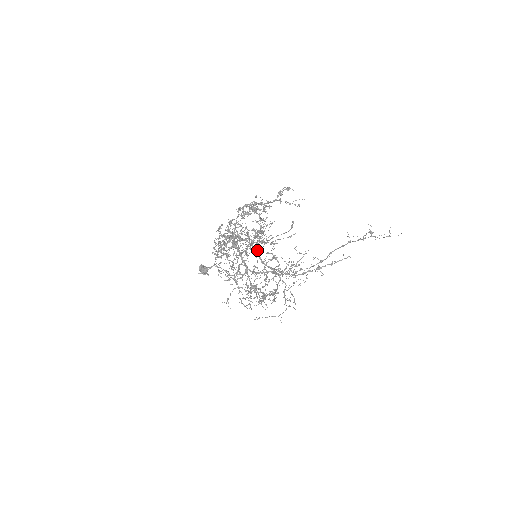
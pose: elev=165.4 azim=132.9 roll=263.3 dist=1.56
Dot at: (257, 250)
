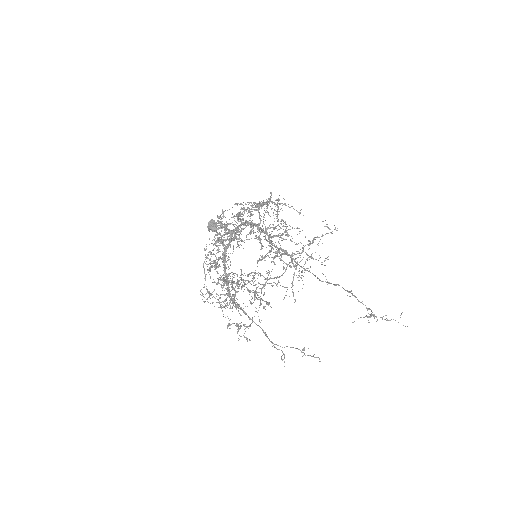
Dot at: (267, 234)
